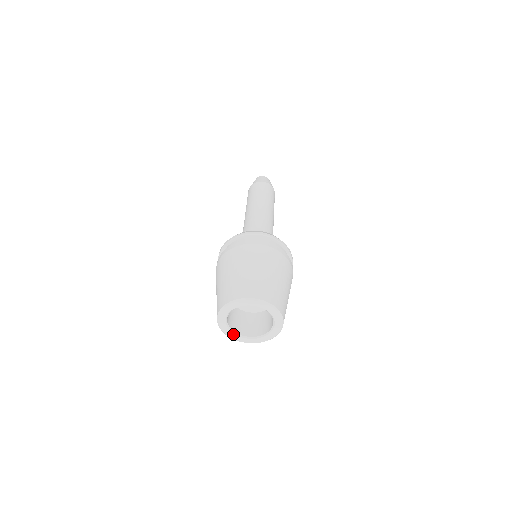
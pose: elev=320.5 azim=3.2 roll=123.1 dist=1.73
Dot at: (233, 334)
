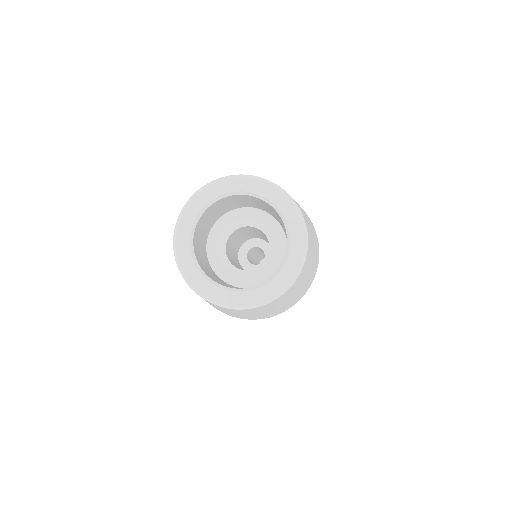
Dot at: (191, 261)
